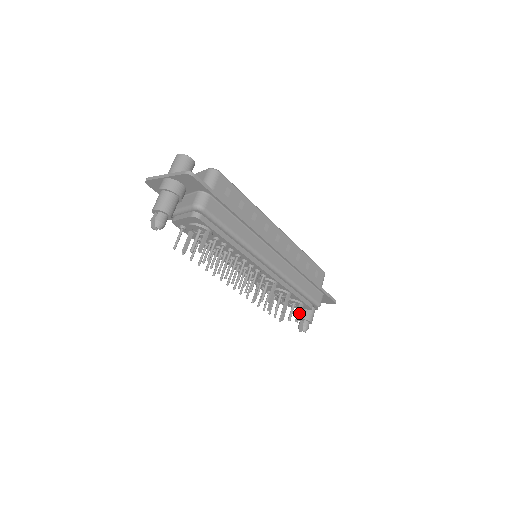
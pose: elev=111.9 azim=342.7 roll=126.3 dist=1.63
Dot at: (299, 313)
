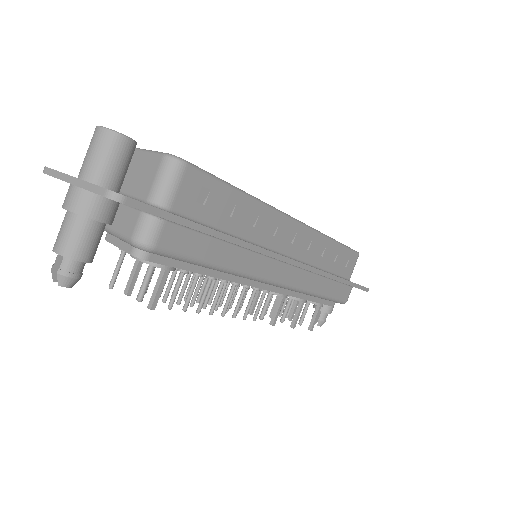
Dot at: (315, 318)
